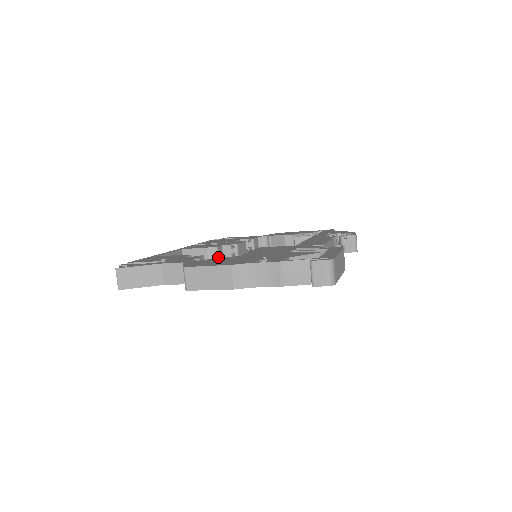
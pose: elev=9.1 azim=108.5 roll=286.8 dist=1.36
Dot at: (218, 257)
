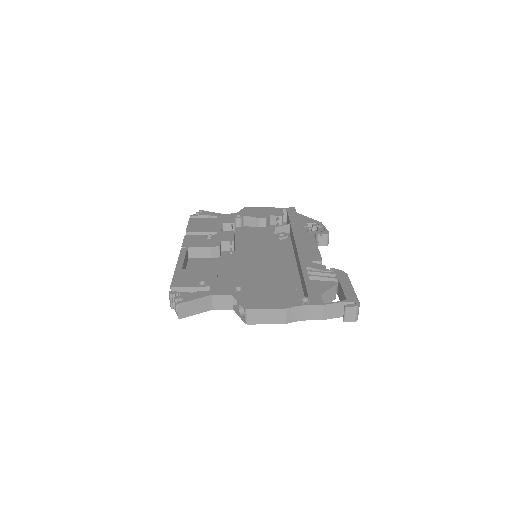
Dot at: (220, 254)
